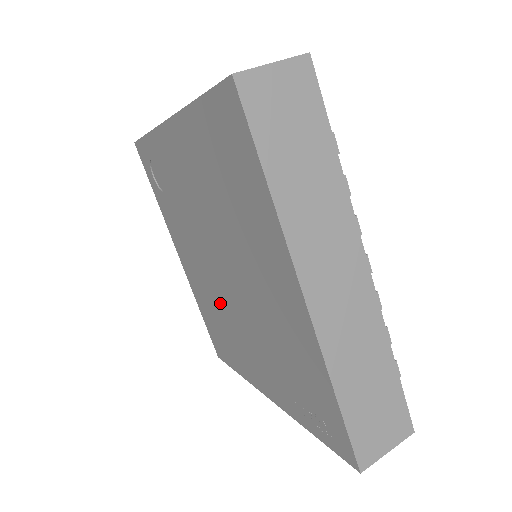
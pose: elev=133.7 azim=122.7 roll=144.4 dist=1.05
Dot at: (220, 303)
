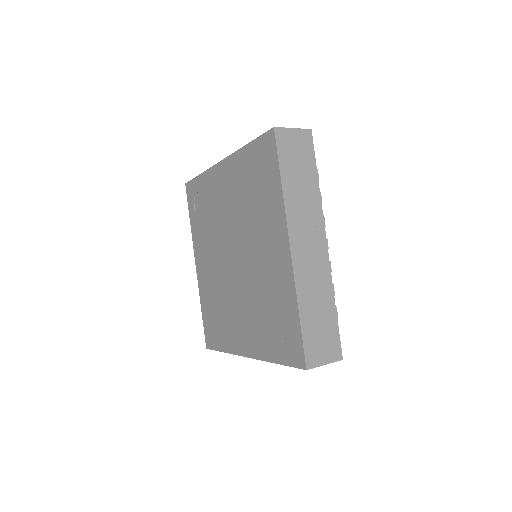
Dot at: (224, 289)
